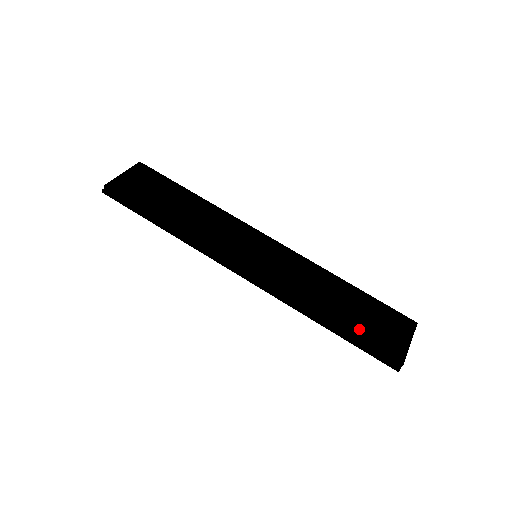
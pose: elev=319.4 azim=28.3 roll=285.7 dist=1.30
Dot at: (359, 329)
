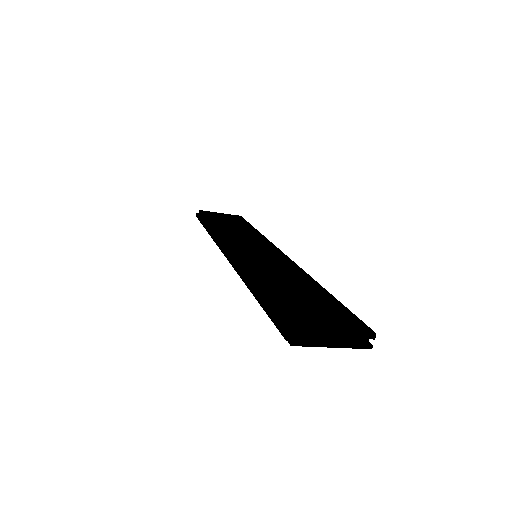
Dot at: (282, 298)
